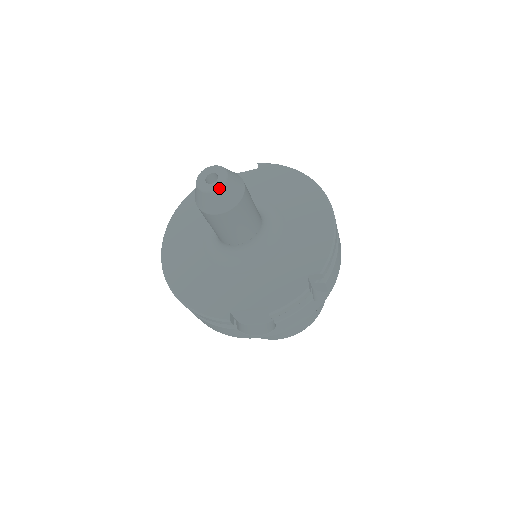
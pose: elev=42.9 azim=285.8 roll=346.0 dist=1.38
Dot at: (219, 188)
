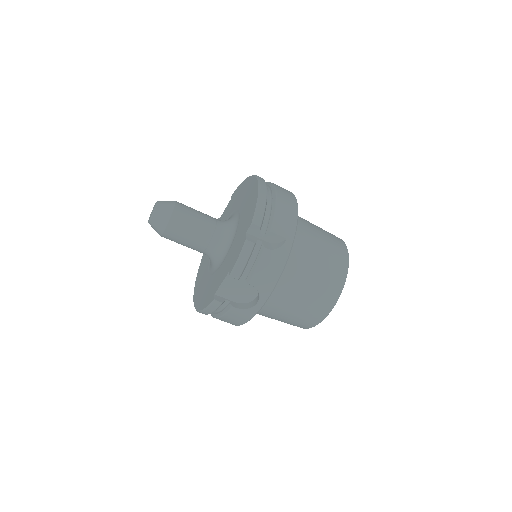
Dot at: (153, 213)
